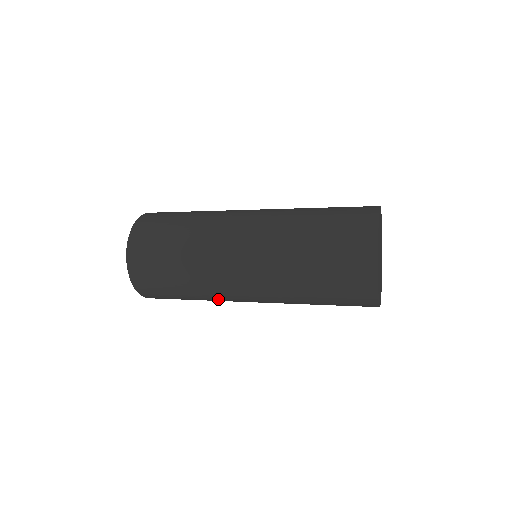
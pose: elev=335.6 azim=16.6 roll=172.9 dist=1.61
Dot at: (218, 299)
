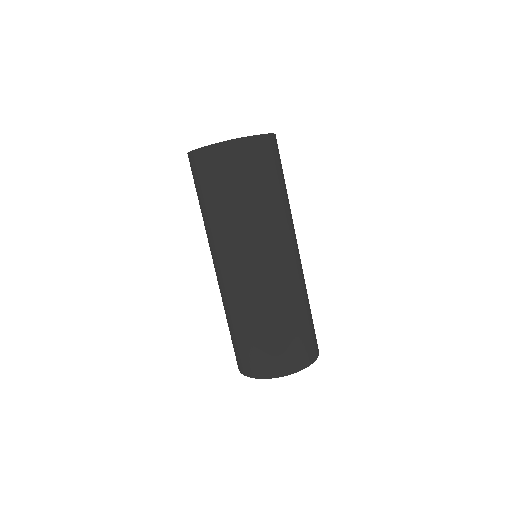
Dot at: occluded
